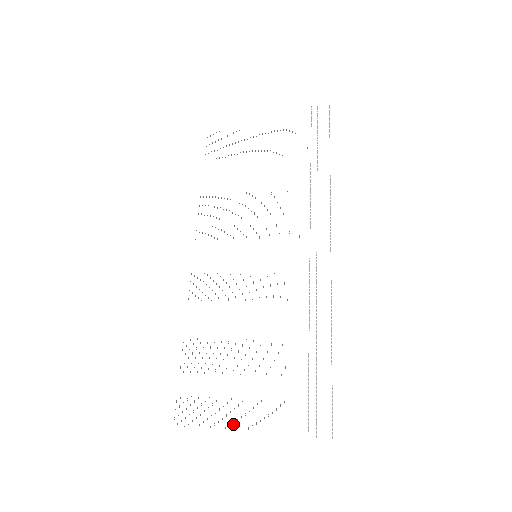
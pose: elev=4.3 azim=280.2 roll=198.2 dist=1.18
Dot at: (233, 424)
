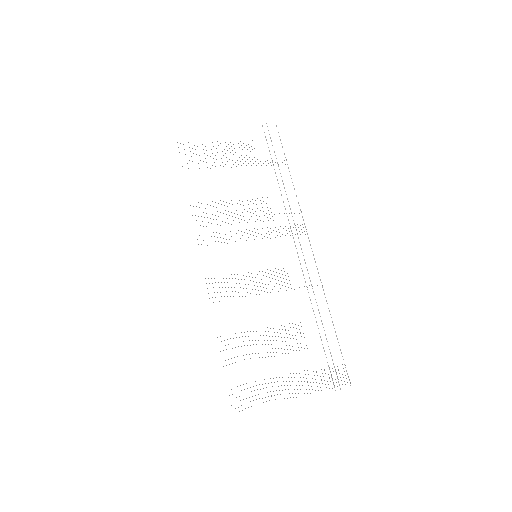
Dot at: occluded
